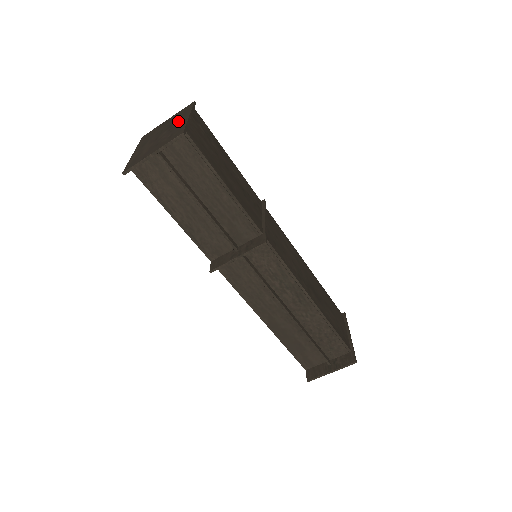
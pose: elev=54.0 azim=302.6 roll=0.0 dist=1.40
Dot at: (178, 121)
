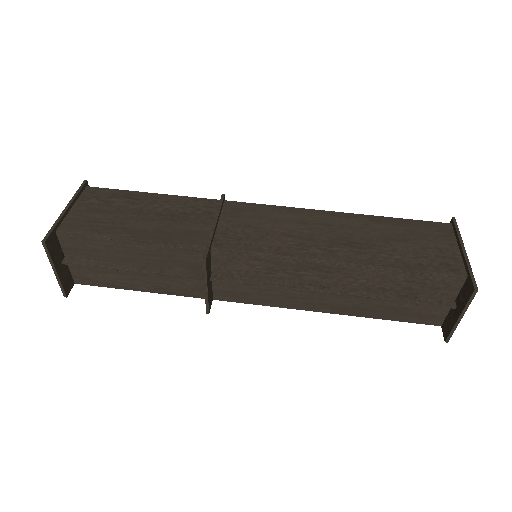
Dot at: occluded
